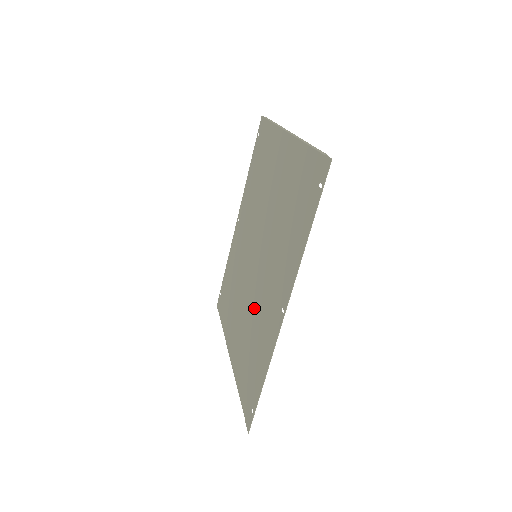
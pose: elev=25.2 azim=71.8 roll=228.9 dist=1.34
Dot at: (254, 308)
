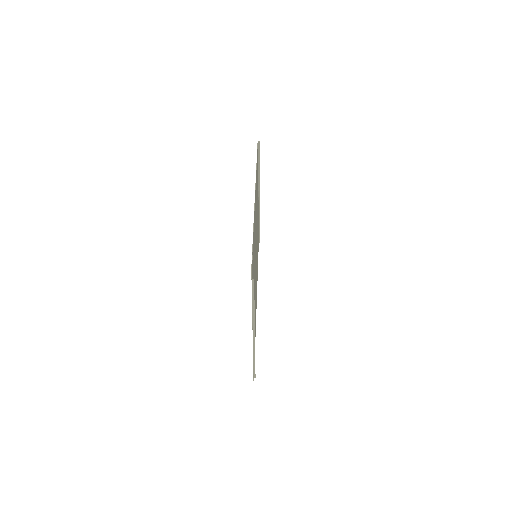
Dot at: occluded
